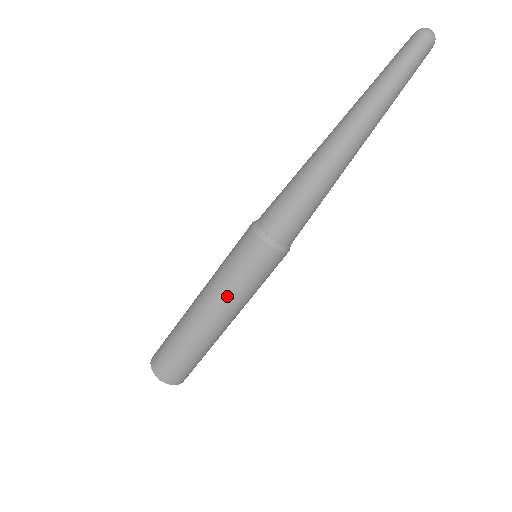
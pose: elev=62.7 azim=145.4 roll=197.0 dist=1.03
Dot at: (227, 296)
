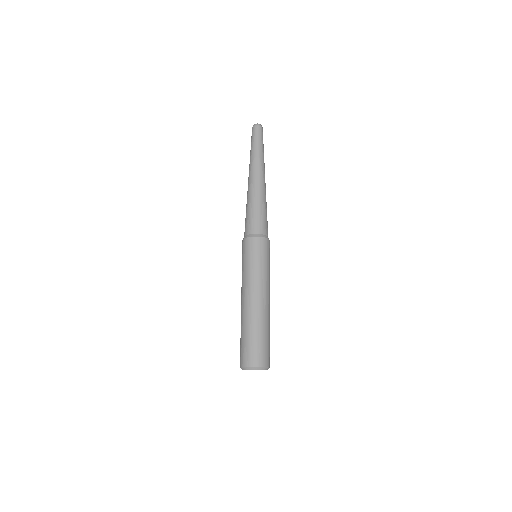
Dot at: (249, 279)
